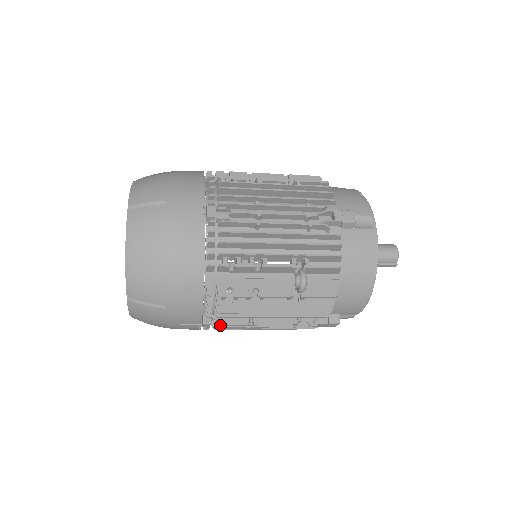
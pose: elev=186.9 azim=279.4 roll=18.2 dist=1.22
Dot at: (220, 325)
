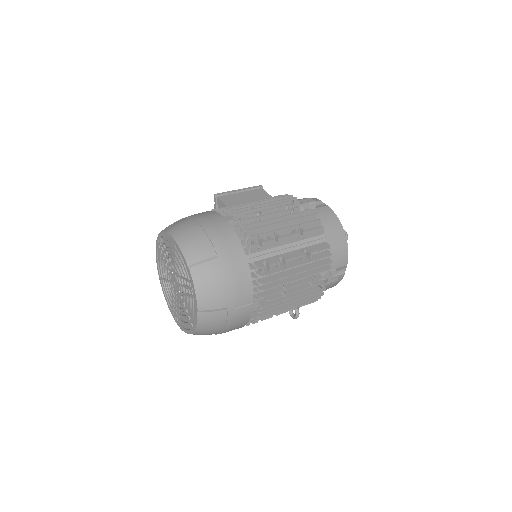
Dot at: occluded
